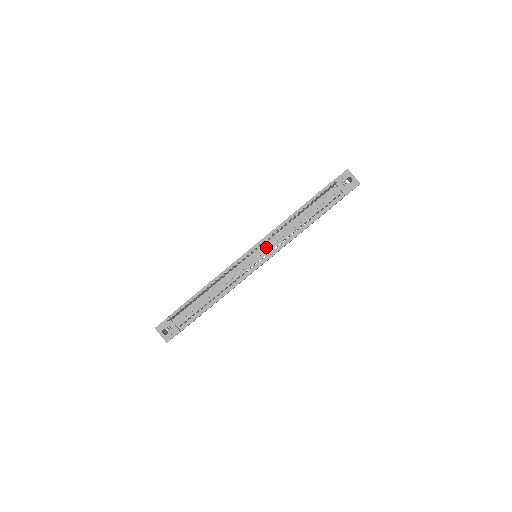
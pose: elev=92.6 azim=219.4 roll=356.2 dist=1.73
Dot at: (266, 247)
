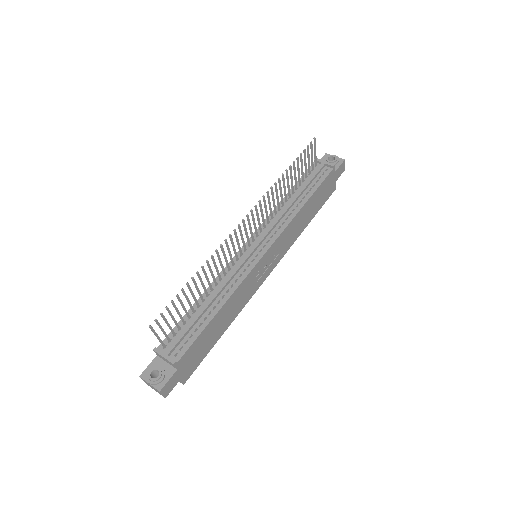
Dot at: (263, 234)
